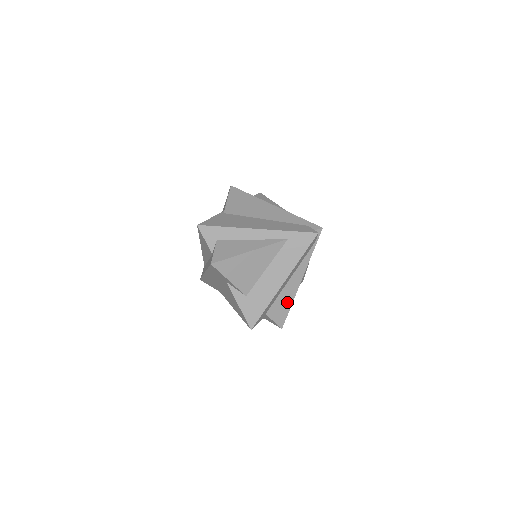
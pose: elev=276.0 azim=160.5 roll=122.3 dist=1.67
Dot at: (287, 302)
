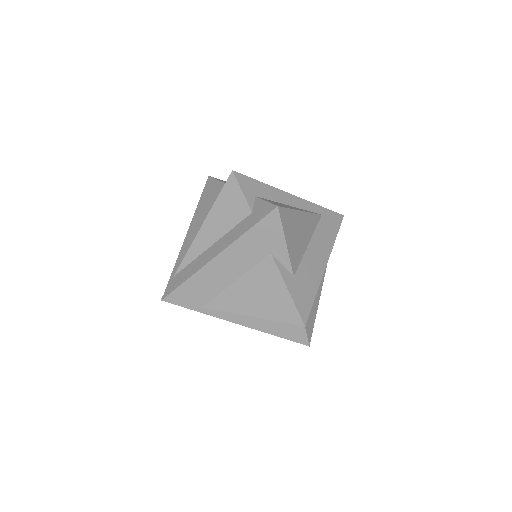
Dot at: (315, 305)
